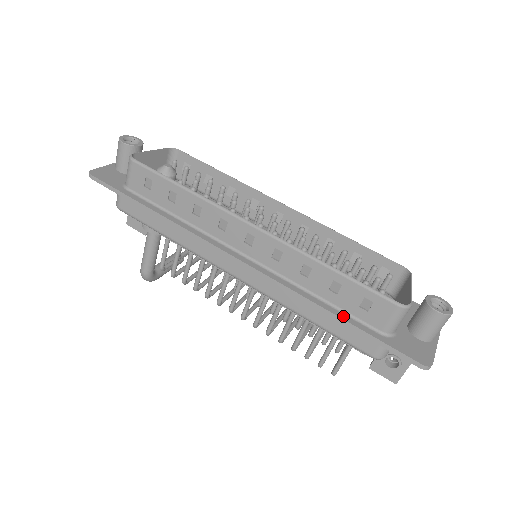
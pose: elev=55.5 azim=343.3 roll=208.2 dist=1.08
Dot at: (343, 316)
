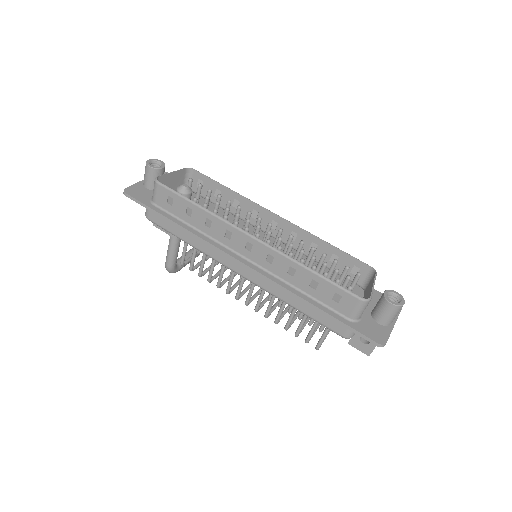
Dot at: (320, 306)
